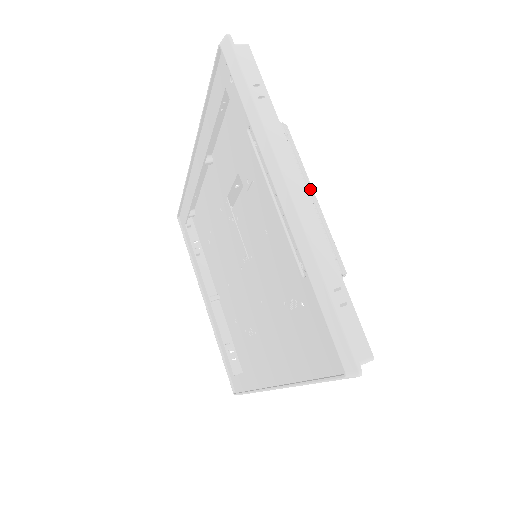
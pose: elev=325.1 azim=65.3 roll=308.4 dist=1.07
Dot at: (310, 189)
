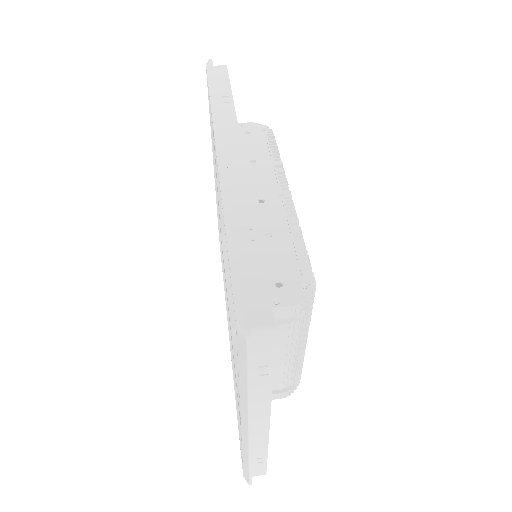
Dot at: (300, 350)
